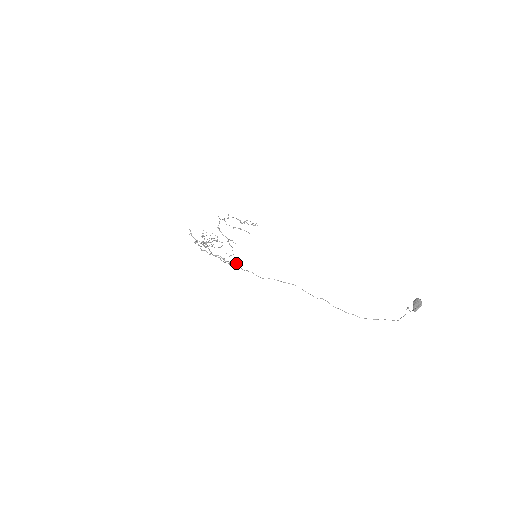
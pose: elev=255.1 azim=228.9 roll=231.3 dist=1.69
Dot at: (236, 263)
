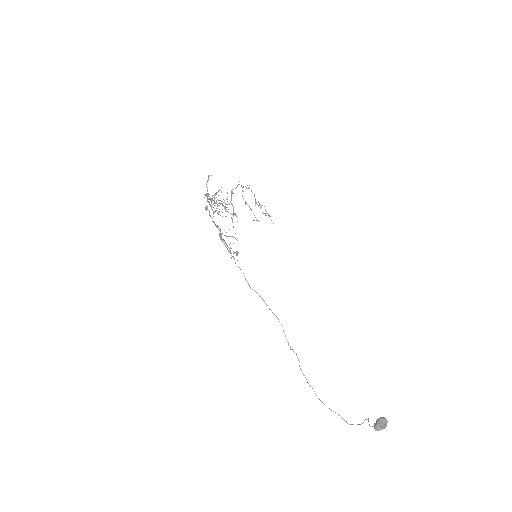
Dot at: occluded
